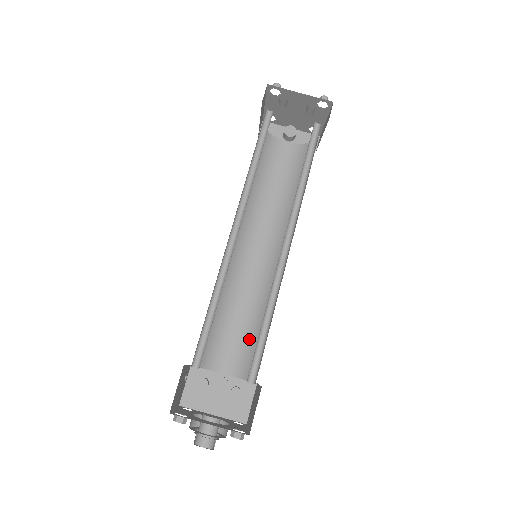
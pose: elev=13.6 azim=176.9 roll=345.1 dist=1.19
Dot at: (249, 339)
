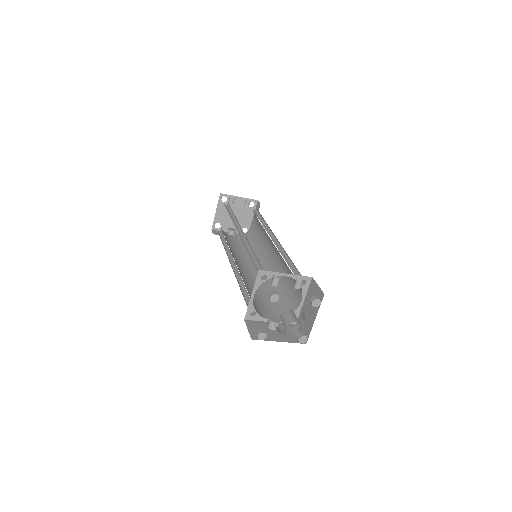
Dot at: occluded
